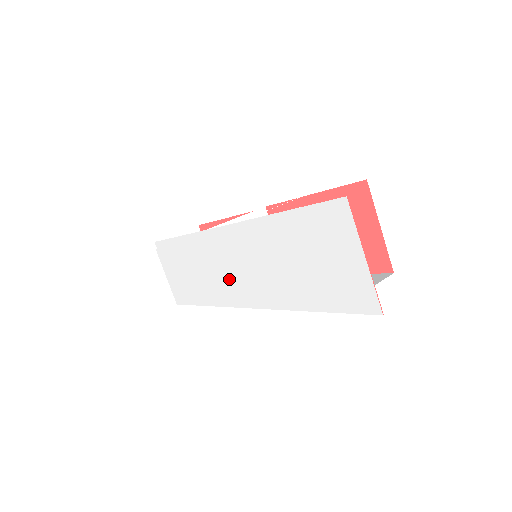
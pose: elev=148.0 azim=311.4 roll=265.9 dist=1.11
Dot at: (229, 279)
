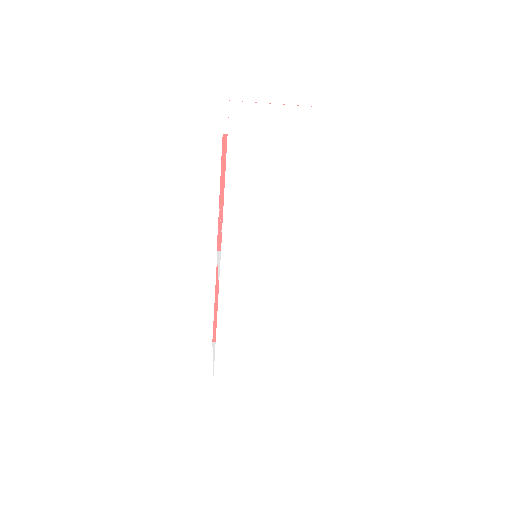
Dot at: (269, 277)
